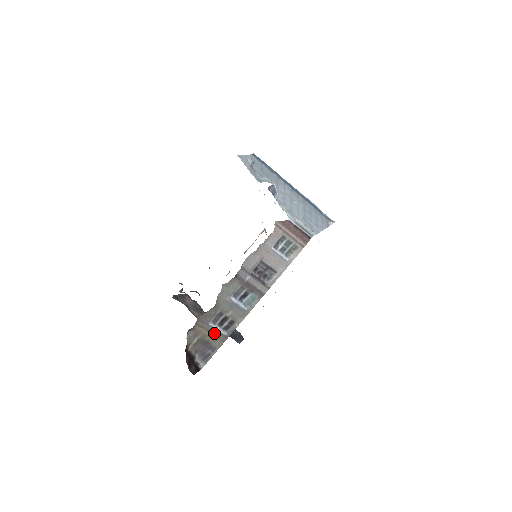
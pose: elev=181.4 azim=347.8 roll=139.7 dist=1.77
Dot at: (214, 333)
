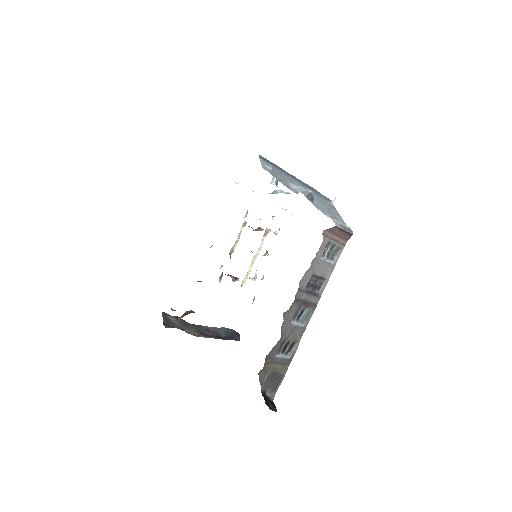
Dot at: (281, 362)
